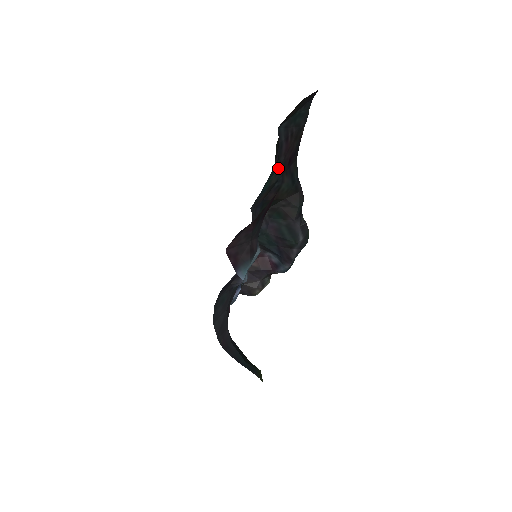
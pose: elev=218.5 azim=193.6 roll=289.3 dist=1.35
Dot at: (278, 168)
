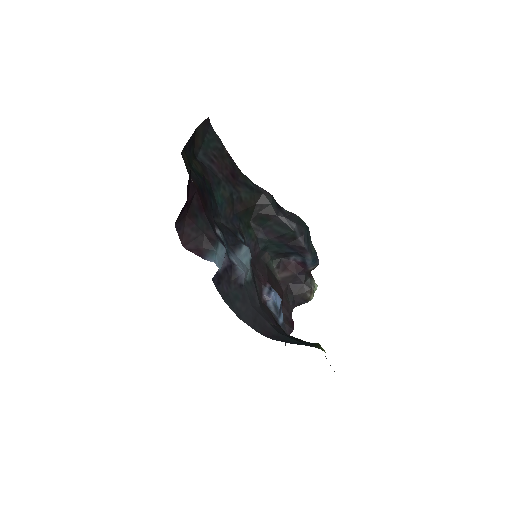
Dot at: (222, 184)
